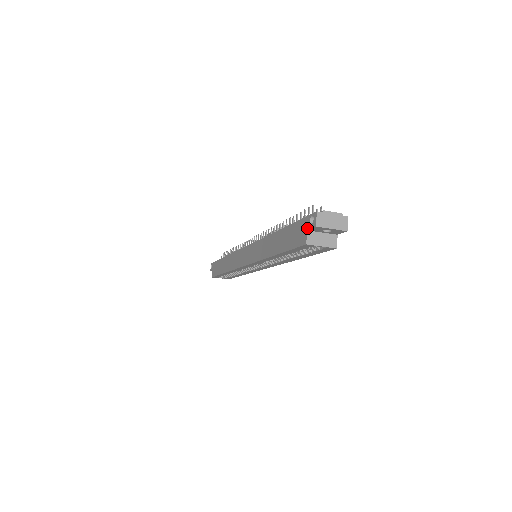
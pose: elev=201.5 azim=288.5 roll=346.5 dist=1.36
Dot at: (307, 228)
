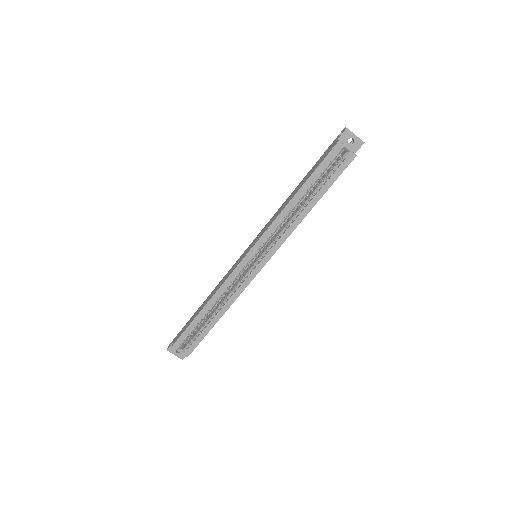
Dot at: (337, 139)
